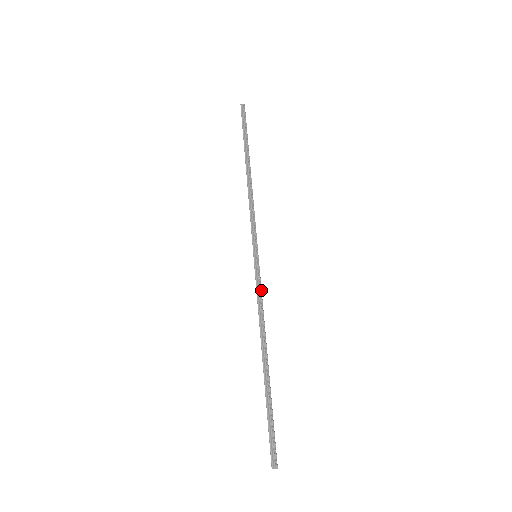
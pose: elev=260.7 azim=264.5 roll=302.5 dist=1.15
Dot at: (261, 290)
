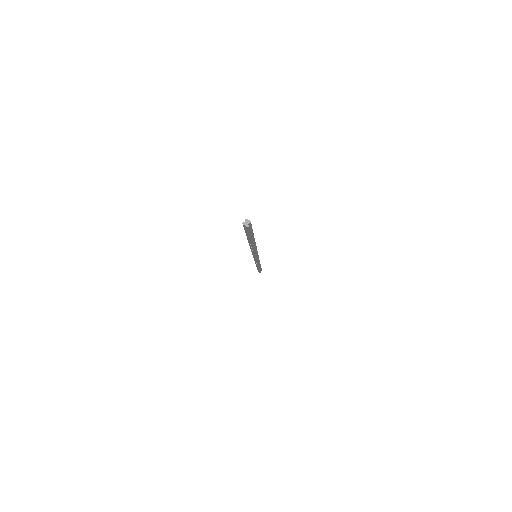
Dot at: occluded
